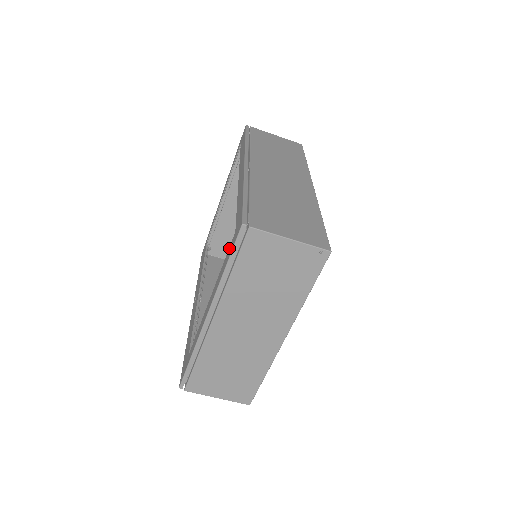
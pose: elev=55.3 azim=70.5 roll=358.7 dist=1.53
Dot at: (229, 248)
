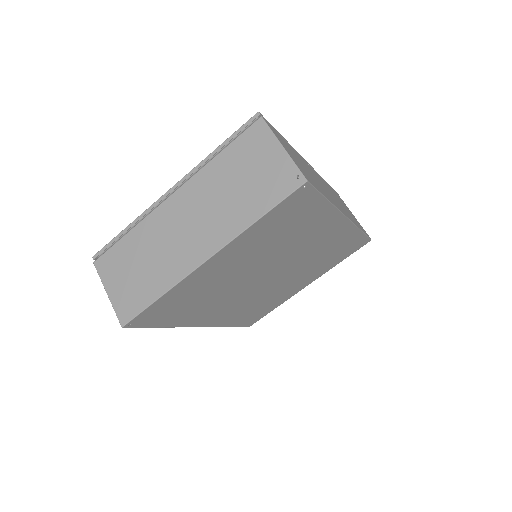
Dot at: occluded
